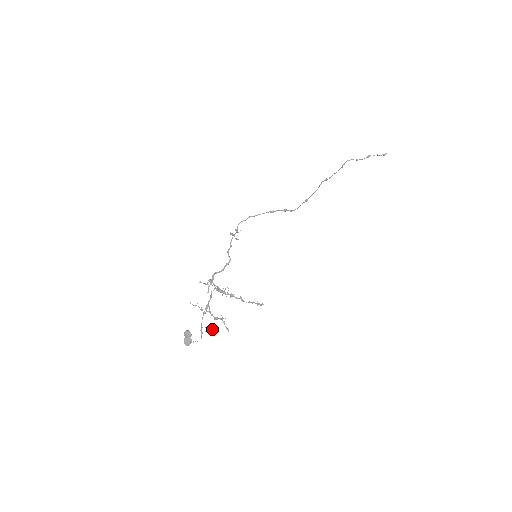
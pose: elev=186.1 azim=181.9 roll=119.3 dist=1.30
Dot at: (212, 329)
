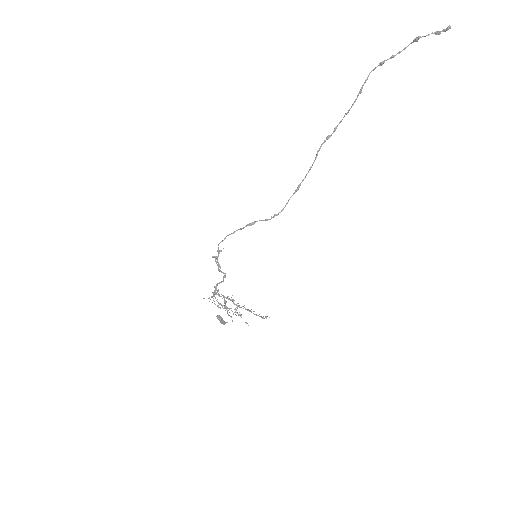
Dot at: occluded
